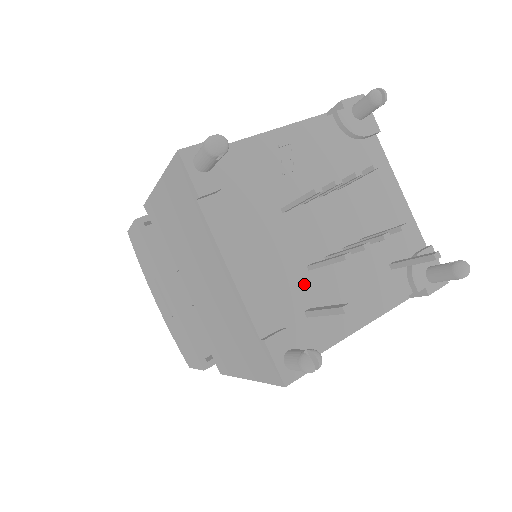
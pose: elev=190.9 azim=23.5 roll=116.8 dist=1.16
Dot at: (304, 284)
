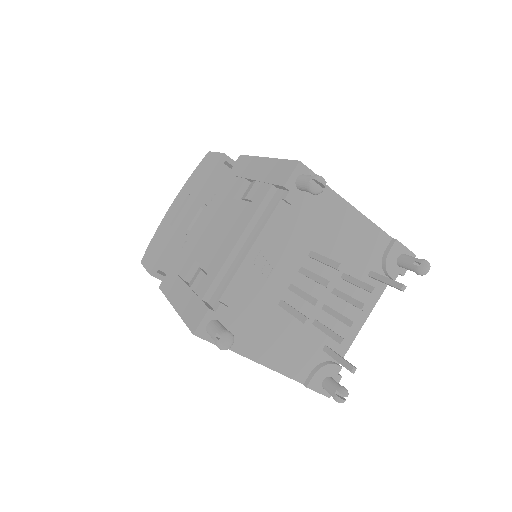
Dot at: (315, 335)
